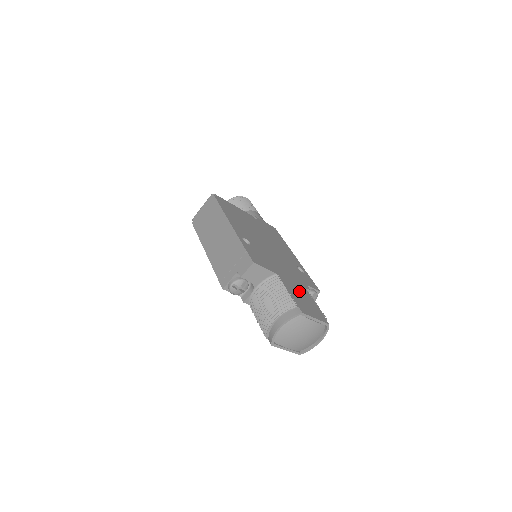
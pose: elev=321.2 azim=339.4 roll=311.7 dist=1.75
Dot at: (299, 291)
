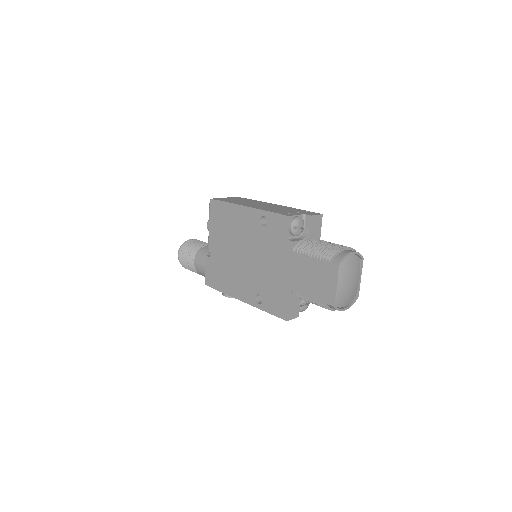
Dot at: occluded
